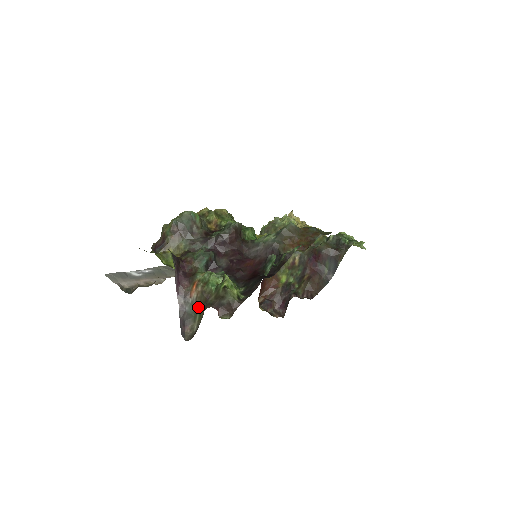
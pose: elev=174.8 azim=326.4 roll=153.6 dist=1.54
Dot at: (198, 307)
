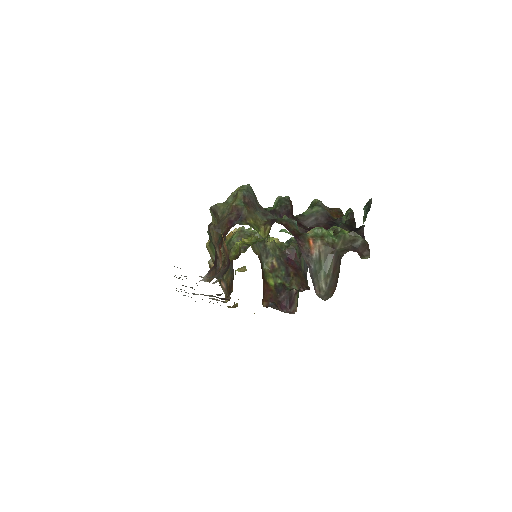
Dot at: (322, 263)
